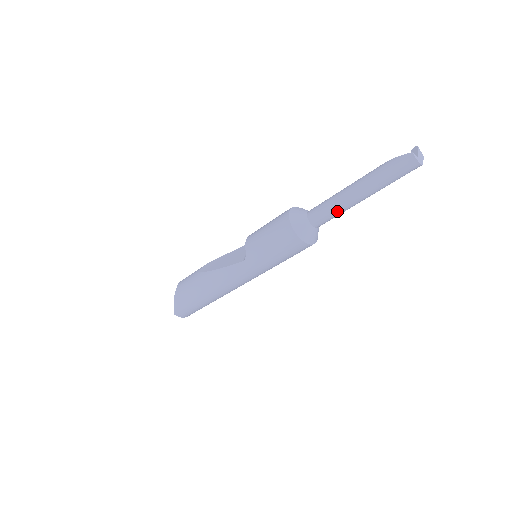
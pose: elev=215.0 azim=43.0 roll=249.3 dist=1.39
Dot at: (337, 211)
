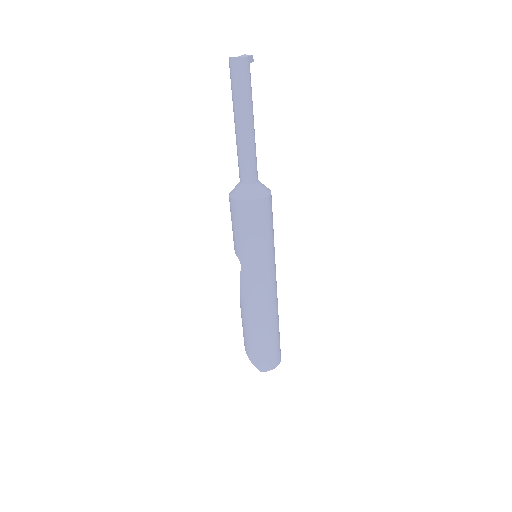
Dot at: (245, 154)
